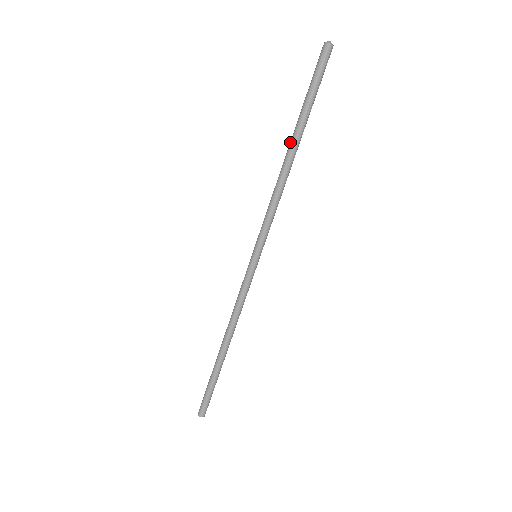
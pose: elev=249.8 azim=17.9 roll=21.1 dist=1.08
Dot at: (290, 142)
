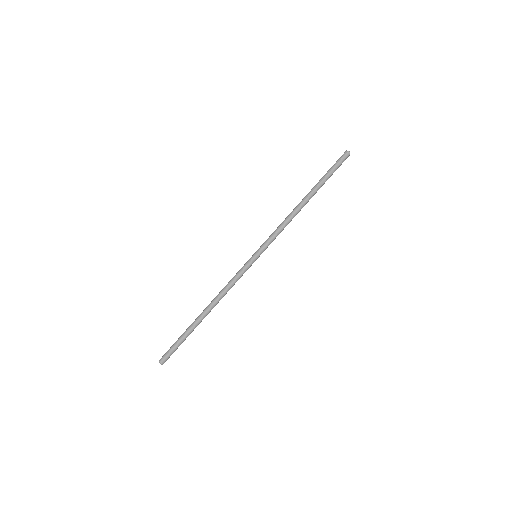
Dot at: (307, 196)
